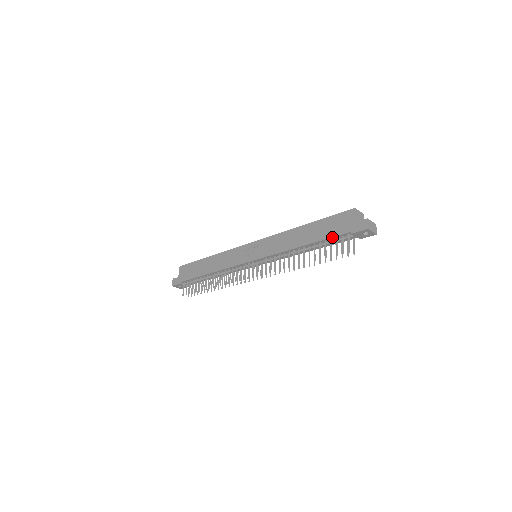
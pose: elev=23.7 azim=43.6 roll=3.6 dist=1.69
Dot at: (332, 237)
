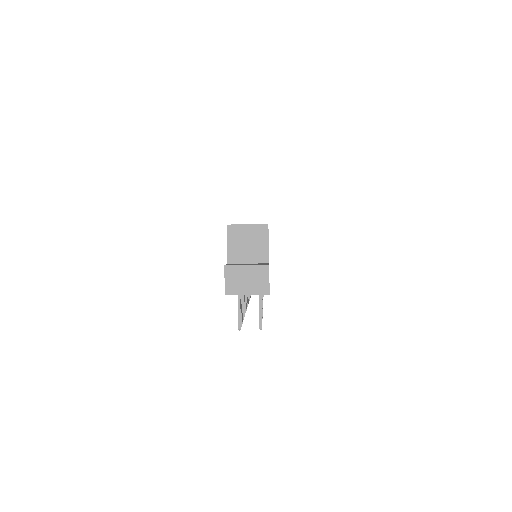
Dot at: occluded
